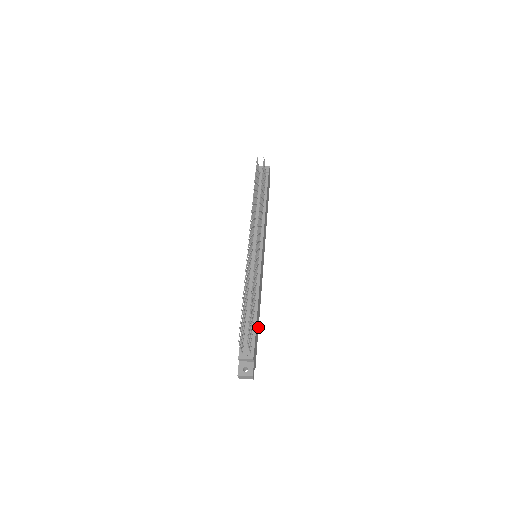
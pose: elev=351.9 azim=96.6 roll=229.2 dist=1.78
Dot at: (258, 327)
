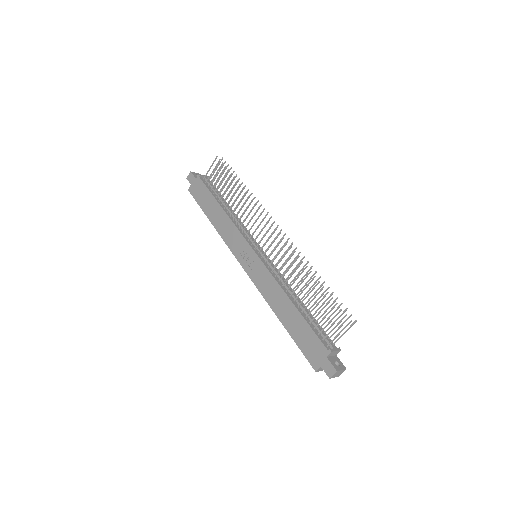
Dot at: occluded
